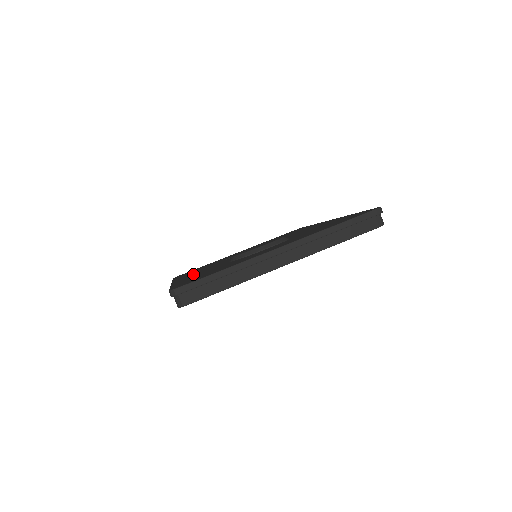
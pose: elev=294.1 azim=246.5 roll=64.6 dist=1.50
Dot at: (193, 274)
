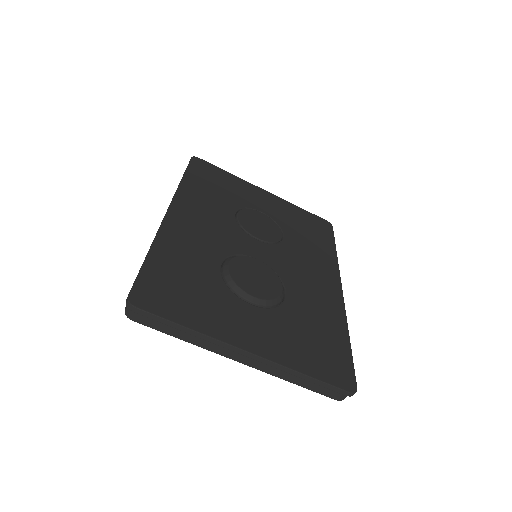
Dot at: (190, 225)
